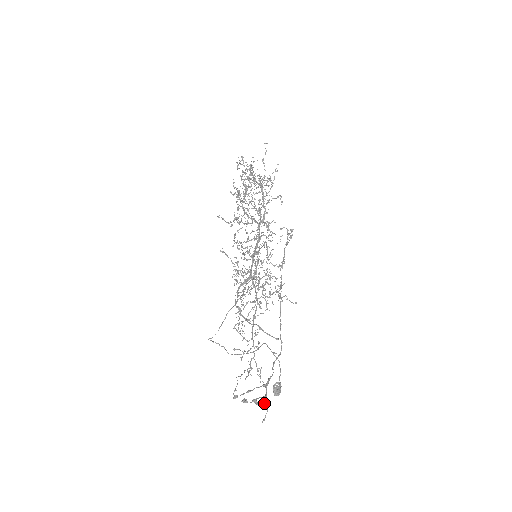
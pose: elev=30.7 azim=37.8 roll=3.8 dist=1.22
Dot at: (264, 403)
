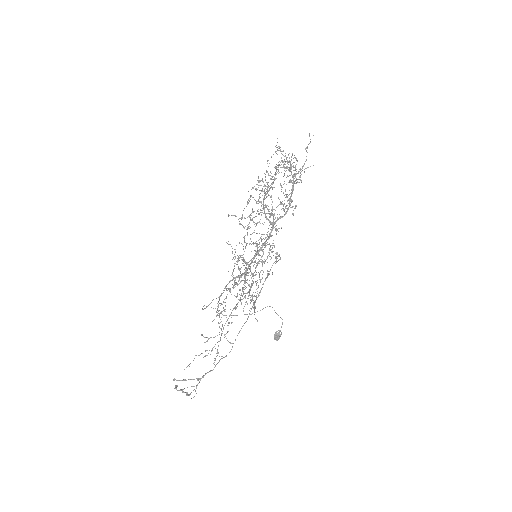
Dot at: (187, 394)
